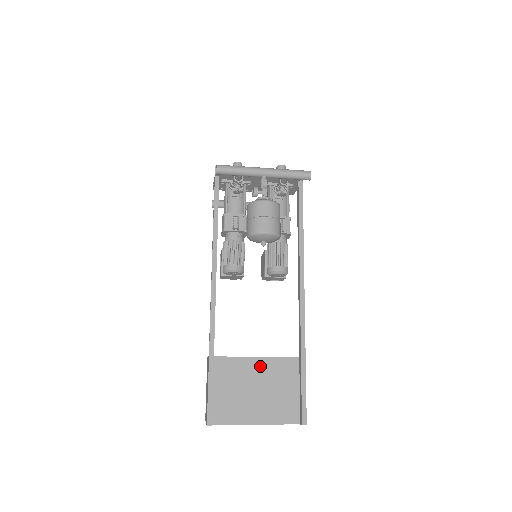
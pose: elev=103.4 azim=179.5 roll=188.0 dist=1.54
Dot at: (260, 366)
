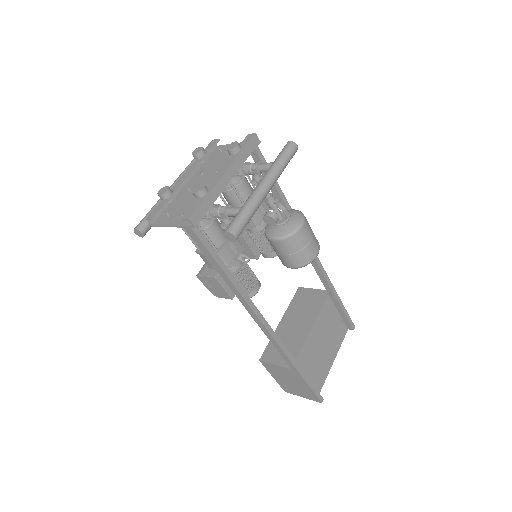
Dot at: (316, 330)
